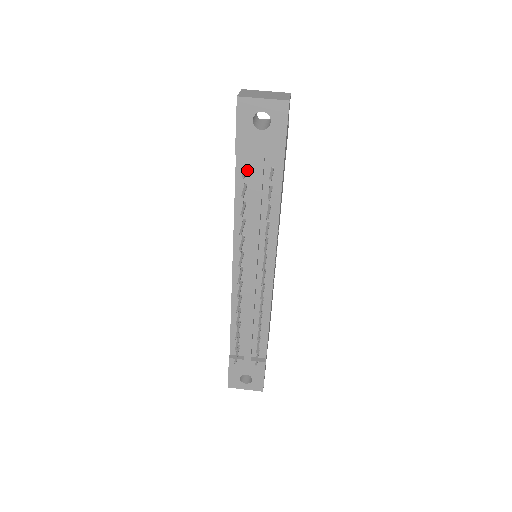
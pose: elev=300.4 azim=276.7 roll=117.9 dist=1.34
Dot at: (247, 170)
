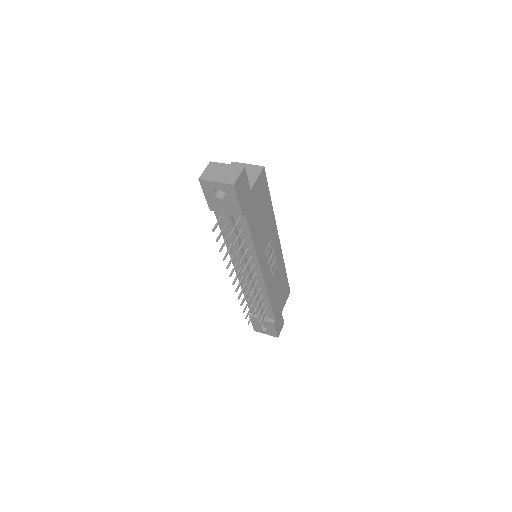
Dot at: occluded
